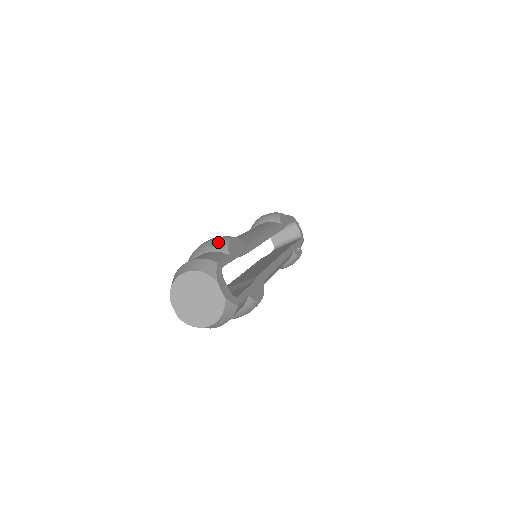
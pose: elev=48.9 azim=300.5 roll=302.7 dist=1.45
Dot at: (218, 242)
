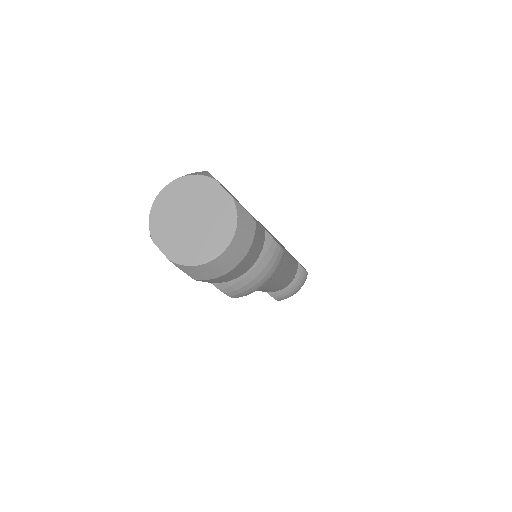
Dot at: occluded
